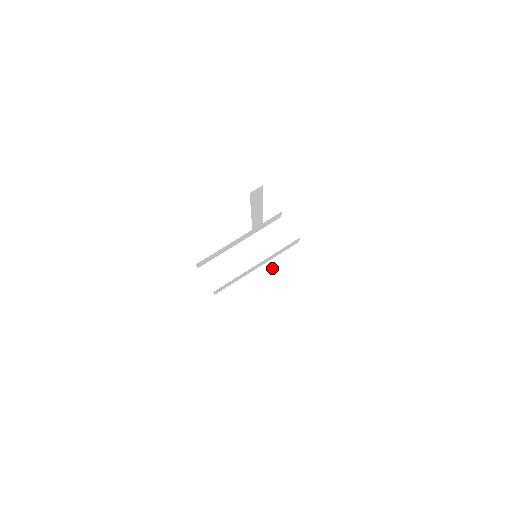
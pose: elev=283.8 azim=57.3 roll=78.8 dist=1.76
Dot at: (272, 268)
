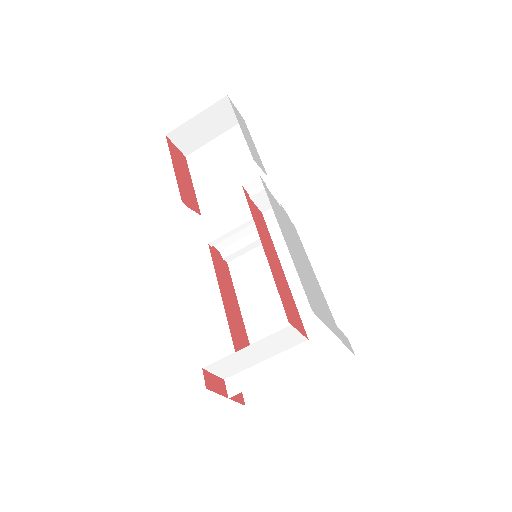
Dot at: occluded
